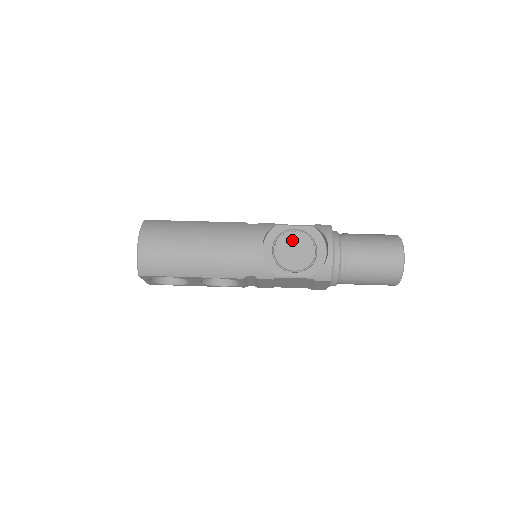
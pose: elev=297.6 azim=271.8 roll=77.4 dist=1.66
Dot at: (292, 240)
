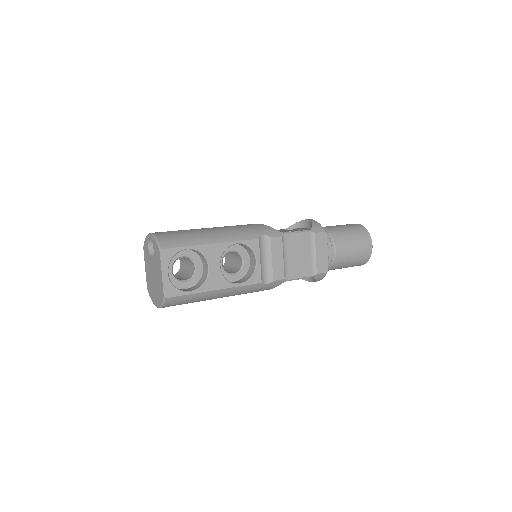
Dot at: occluded
